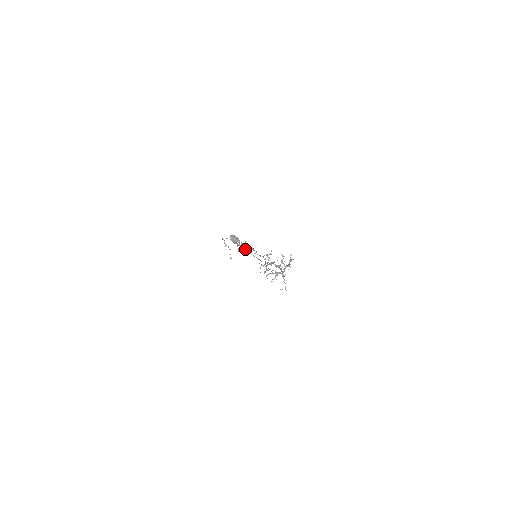
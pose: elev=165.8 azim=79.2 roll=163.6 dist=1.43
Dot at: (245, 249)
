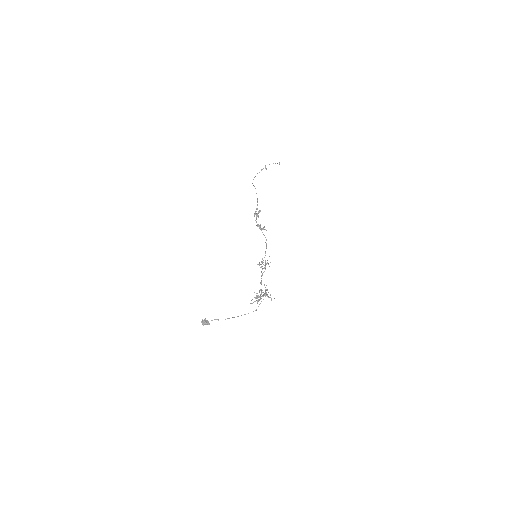
Dot at: occluded
